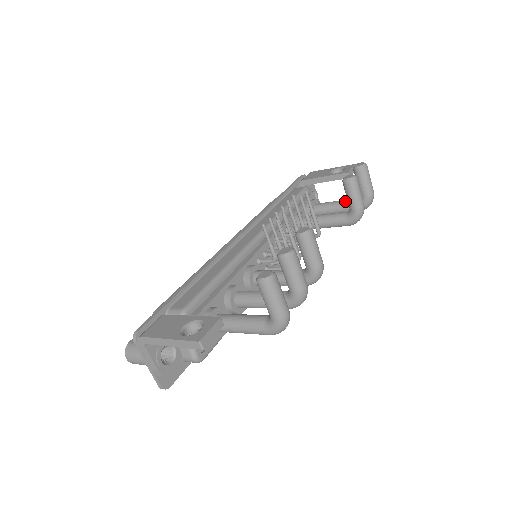
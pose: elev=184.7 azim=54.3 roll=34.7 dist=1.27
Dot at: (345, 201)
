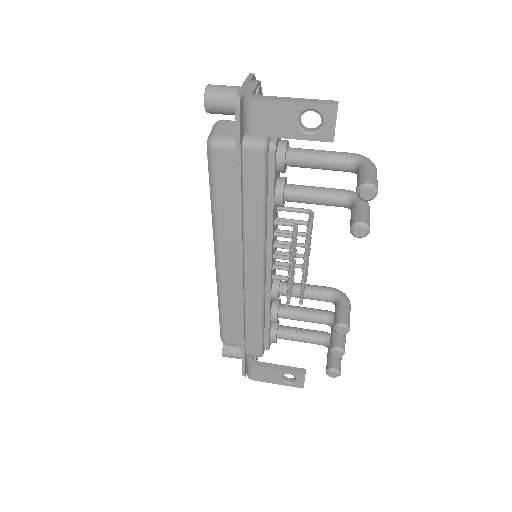
Dot at: (333, 168)
